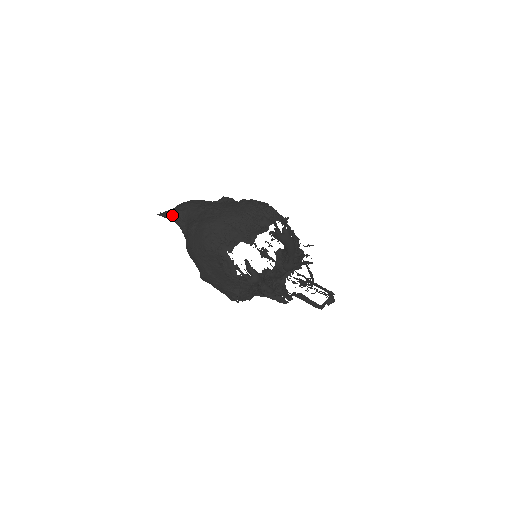
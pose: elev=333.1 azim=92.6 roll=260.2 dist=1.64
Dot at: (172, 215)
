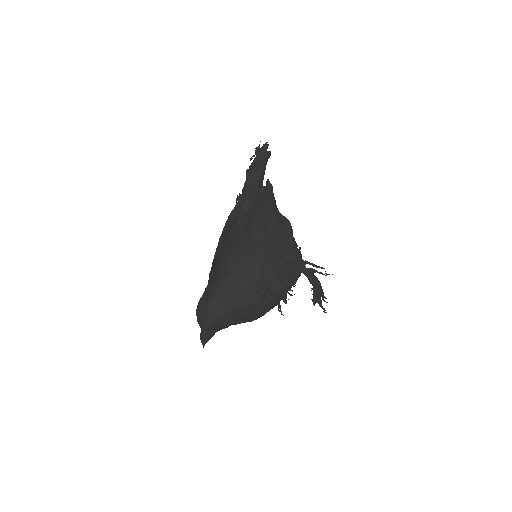
Dot at: occluded
